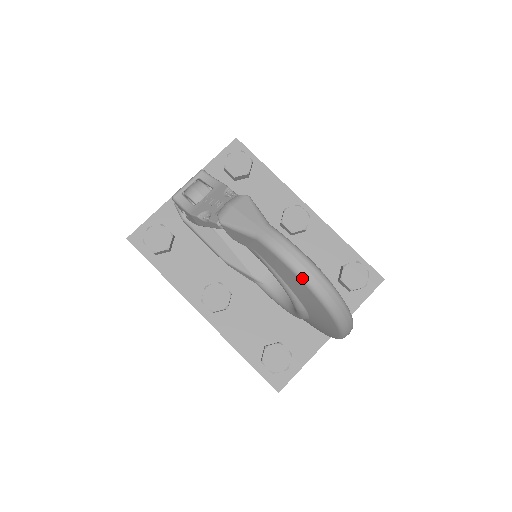
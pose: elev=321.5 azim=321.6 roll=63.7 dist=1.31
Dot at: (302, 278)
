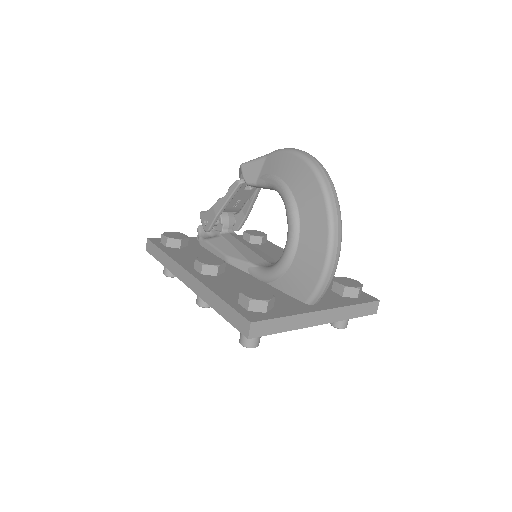
Dot at: (299, 154)
